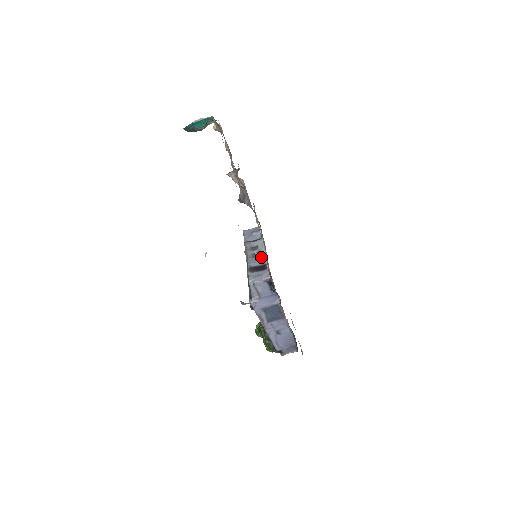
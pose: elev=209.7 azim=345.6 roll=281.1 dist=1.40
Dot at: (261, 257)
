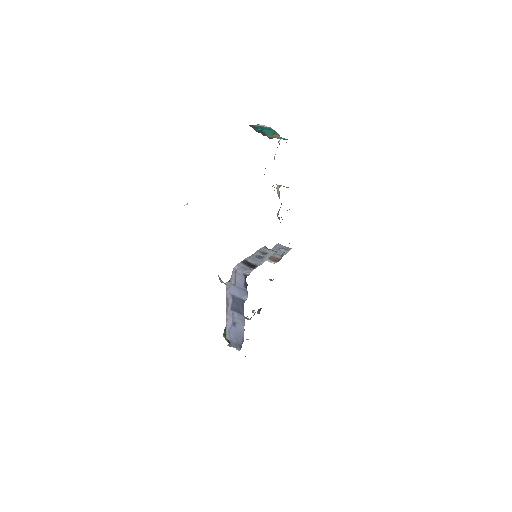
Dot at: (260, 260)
